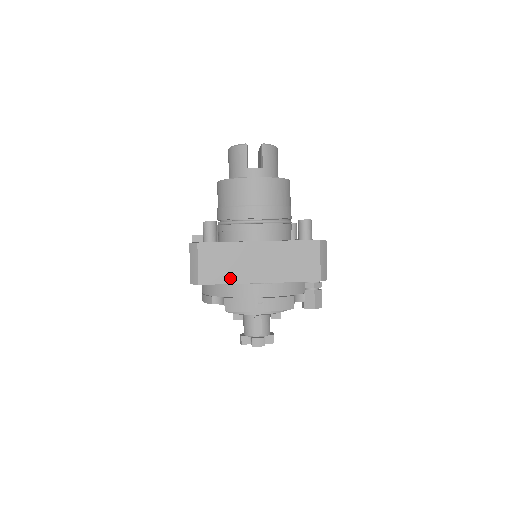
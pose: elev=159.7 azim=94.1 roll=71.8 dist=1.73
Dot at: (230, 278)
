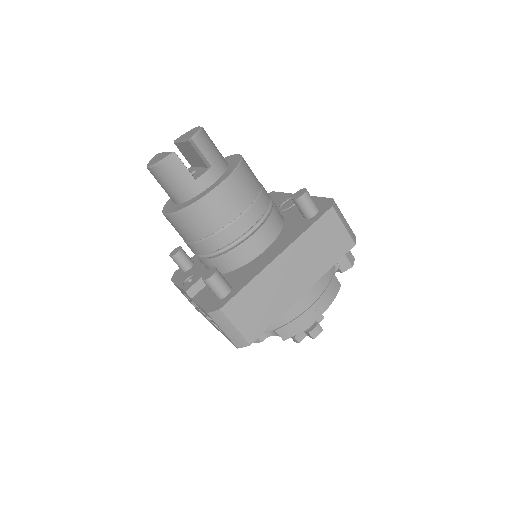
Dot at: (275, 313)
